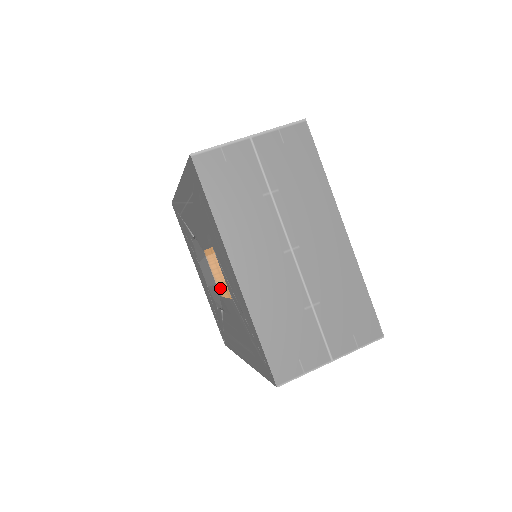
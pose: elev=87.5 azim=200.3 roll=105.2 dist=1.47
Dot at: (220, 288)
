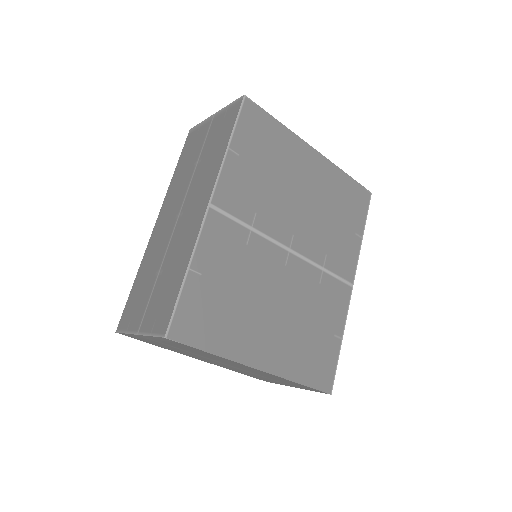
Dot at: occluded
